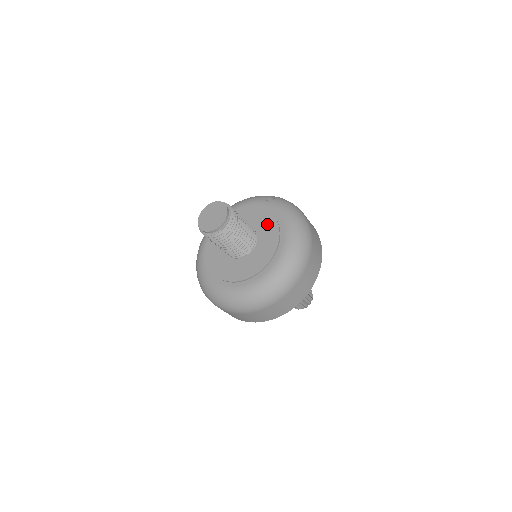
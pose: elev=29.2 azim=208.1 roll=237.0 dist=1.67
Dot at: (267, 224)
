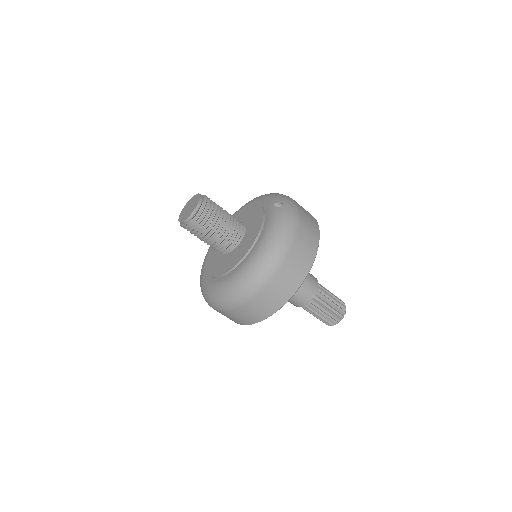
Dot at: (253, 231)
